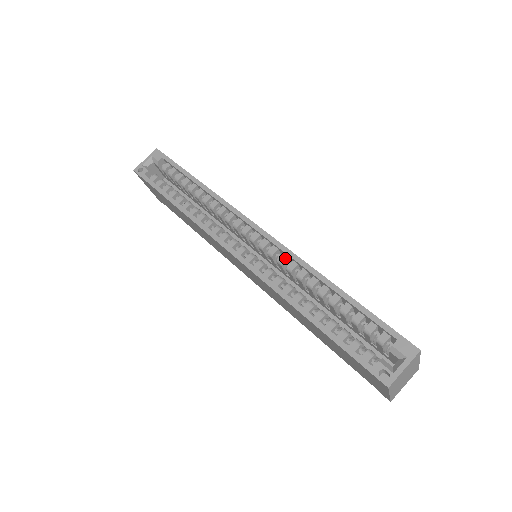
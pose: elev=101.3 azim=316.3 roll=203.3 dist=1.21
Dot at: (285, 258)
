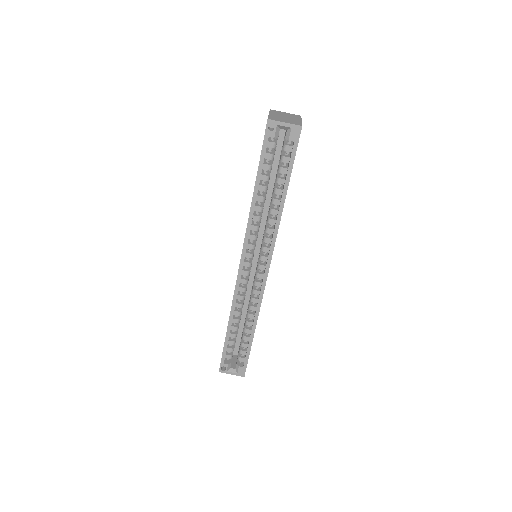
Dot at: (257, 294)
